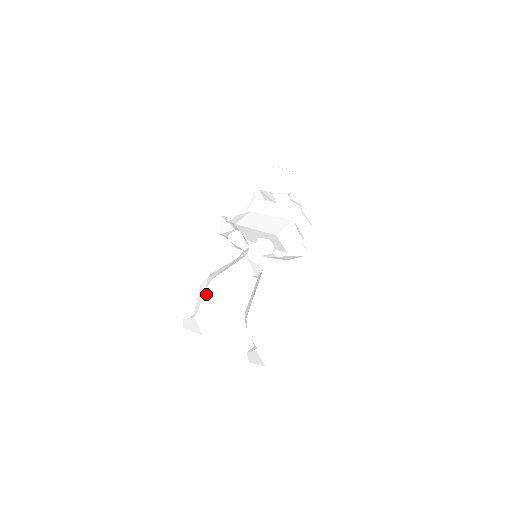
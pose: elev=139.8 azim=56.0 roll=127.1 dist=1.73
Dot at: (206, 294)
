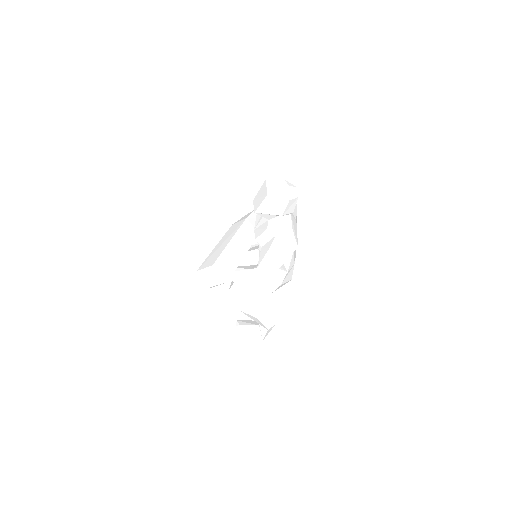
Dot at: occluded
